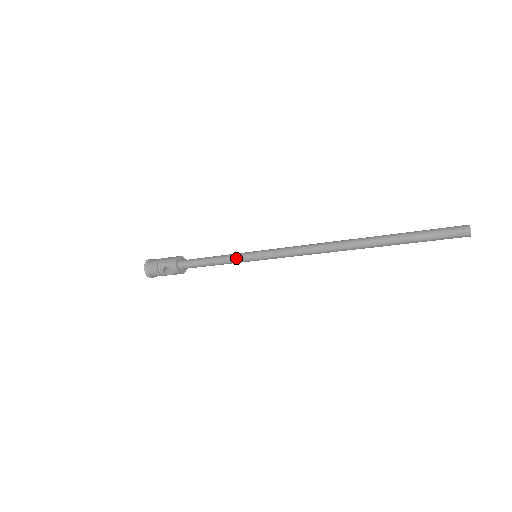
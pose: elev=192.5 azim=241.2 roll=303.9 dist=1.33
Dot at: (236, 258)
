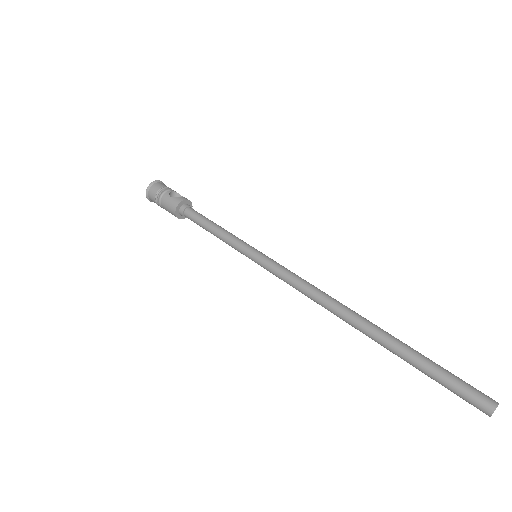
Dot at: (235, 249)
